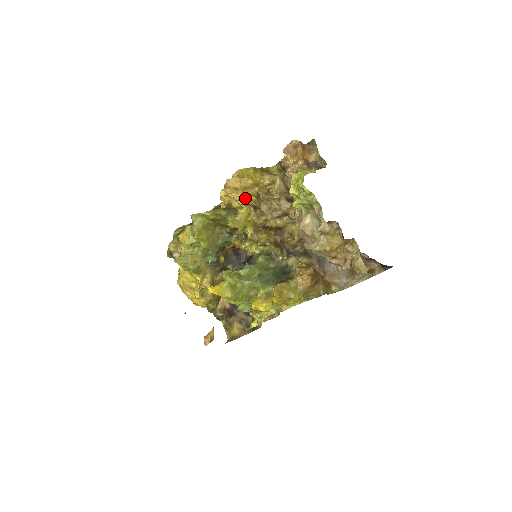
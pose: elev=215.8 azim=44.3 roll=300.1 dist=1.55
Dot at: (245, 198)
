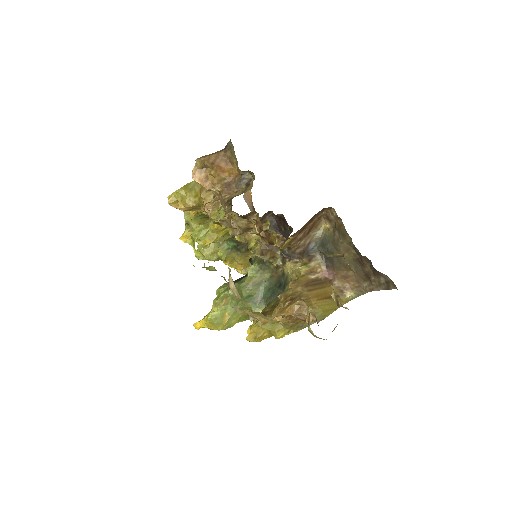
Dot at: occluded
